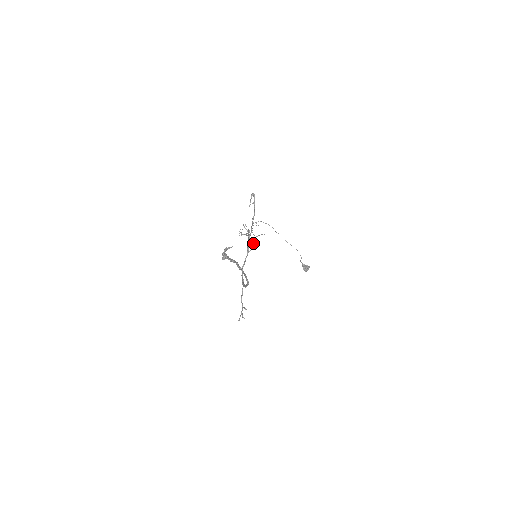
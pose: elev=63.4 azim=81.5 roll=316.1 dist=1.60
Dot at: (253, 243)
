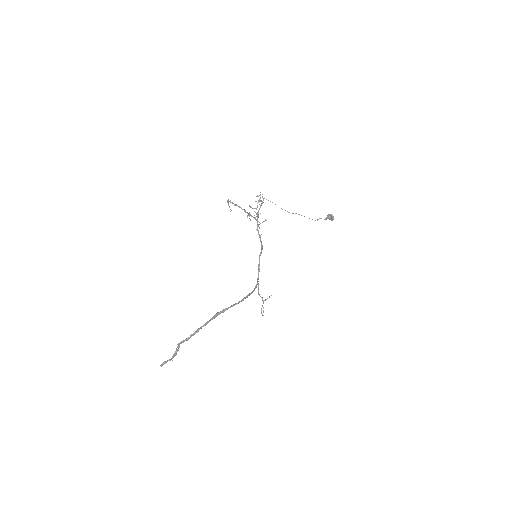
Dot at: occluded
